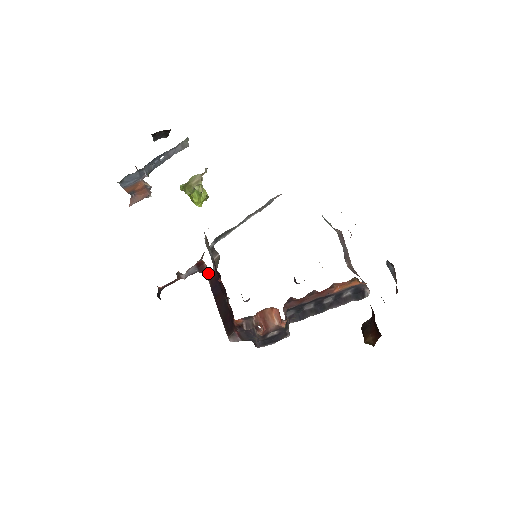
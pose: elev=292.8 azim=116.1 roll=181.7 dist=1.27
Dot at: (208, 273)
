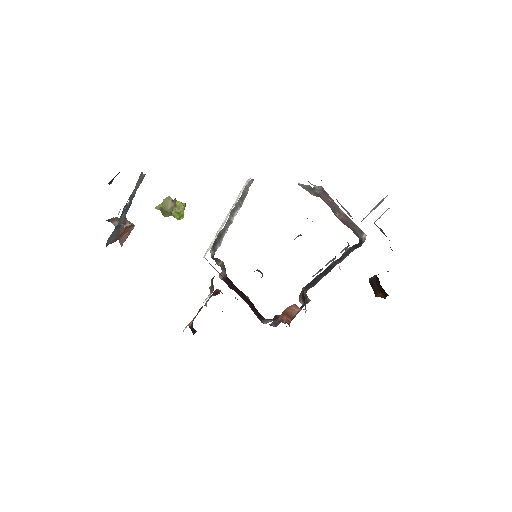
Dot at: (220, 276)
